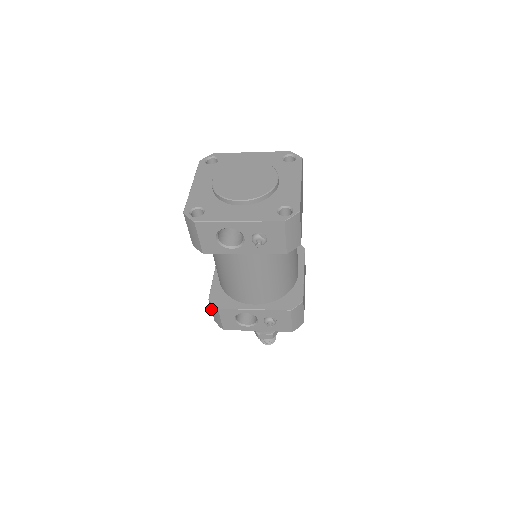
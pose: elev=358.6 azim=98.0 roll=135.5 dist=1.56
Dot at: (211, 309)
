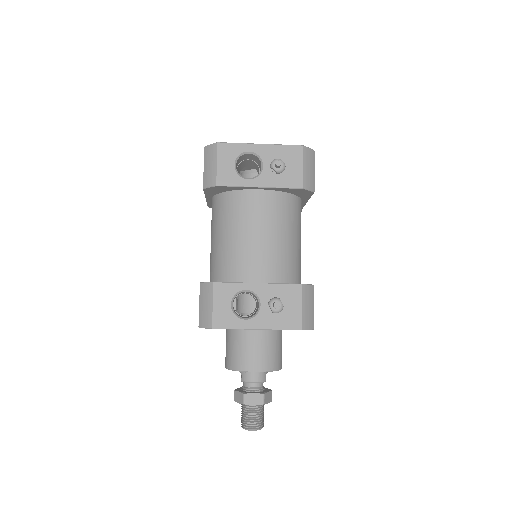
Dot at: (199, 301)
